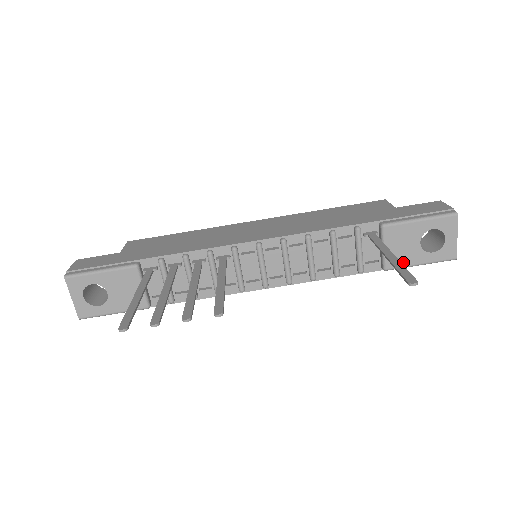
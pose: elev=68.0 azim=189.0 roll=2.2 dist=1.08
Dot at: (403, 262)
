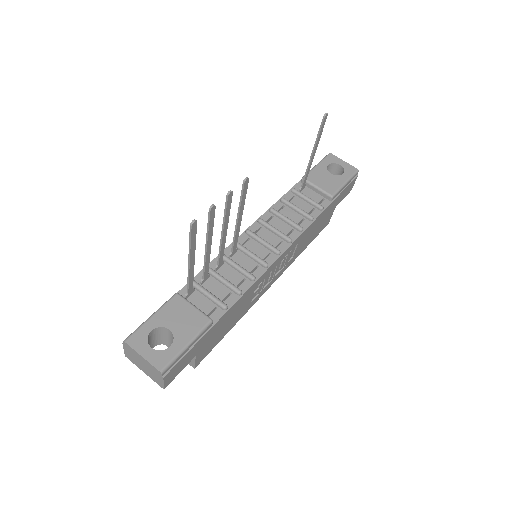
Dot at: (335, 187)
